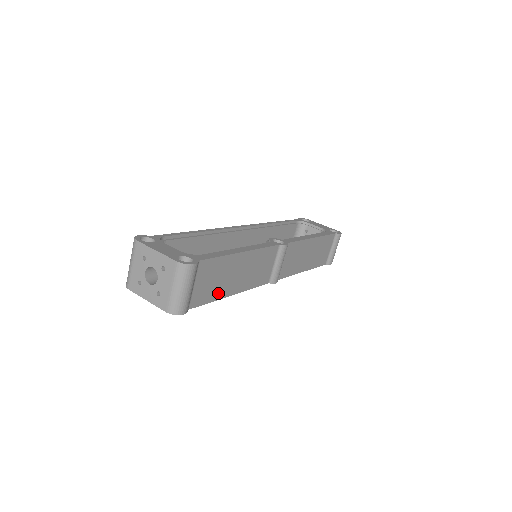
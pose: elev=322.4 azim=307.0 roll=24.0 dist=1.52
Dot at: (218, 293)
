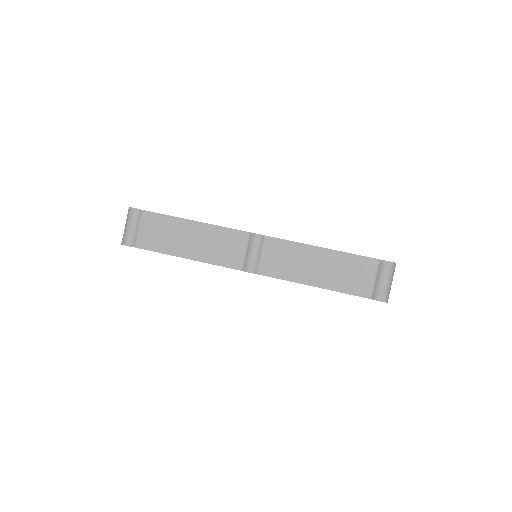
Dot at: (168, 248)
